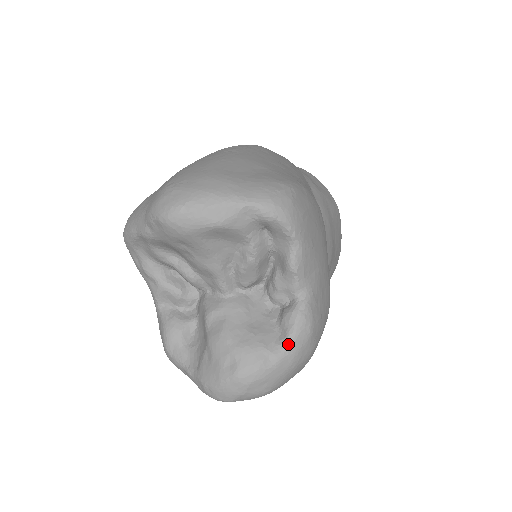
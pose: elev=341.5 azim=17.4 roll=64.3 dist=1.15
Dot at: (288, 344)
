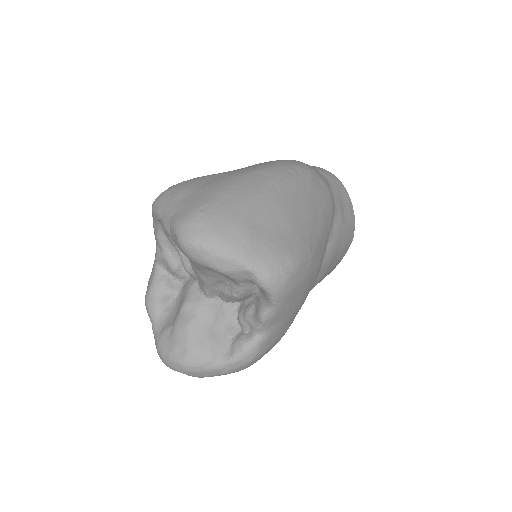
Dot at: (229, 362)
